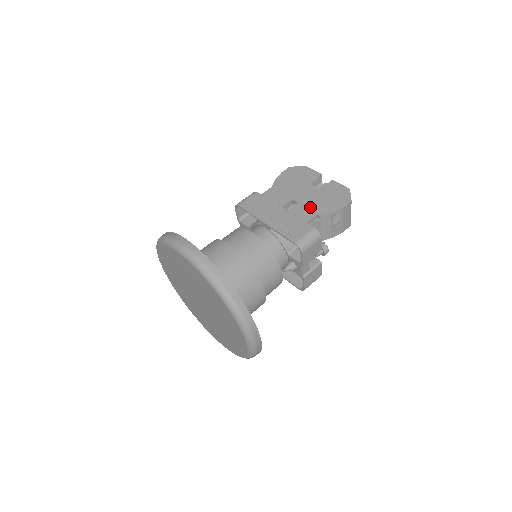
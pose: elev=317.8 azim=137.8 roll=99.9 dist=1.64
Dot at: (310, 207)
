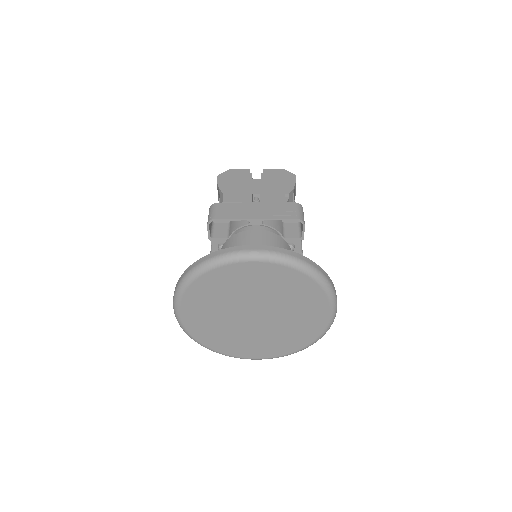
Dot at: (273, 192)
